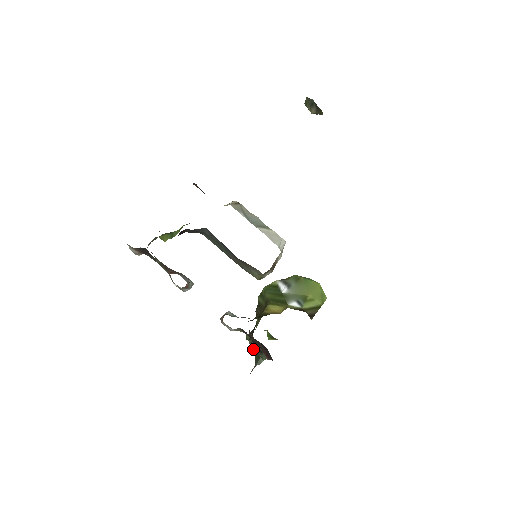
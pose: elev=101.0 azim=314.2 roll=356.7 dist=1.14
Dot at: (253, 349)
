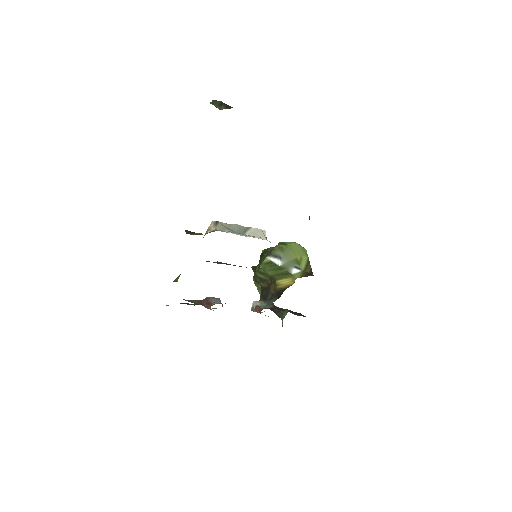
Dot at: (273, 310)
